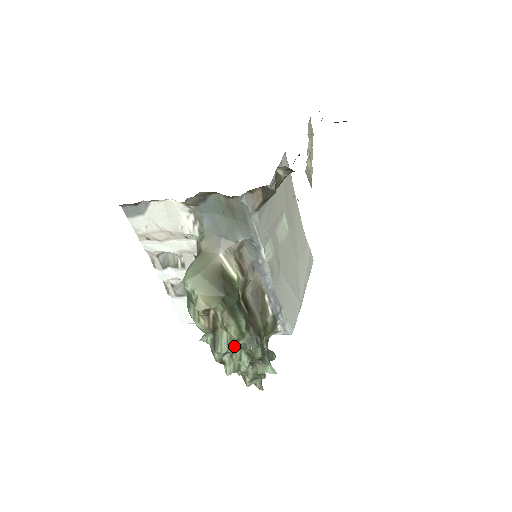
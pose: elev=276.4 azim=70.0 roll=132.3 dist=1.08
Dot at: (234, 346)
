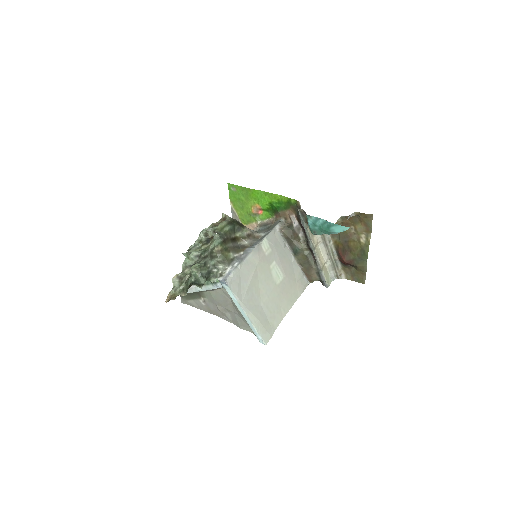
Dot at: (207, 242)
